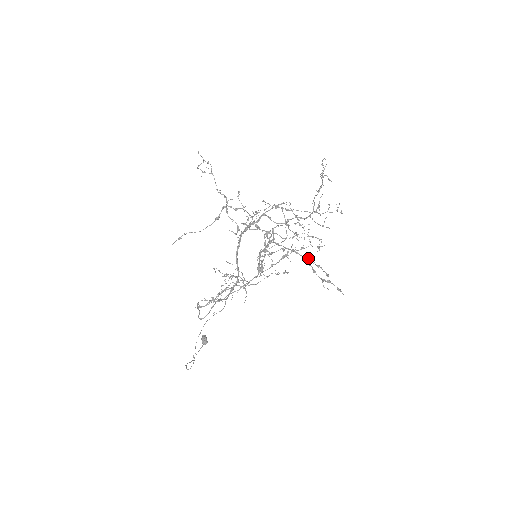
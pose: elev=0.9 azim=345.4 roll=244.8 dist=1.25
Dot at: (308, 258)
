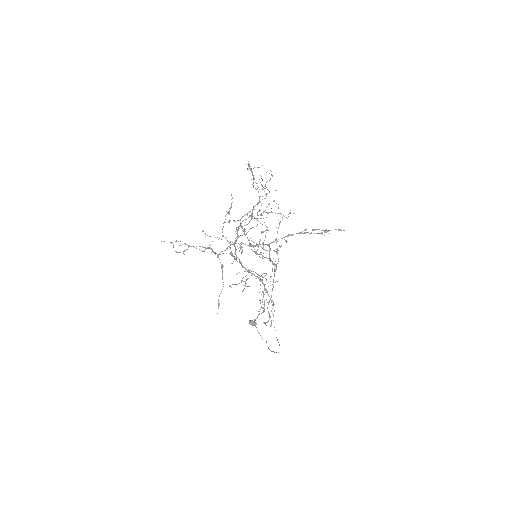
Dot at: (302, 231)
